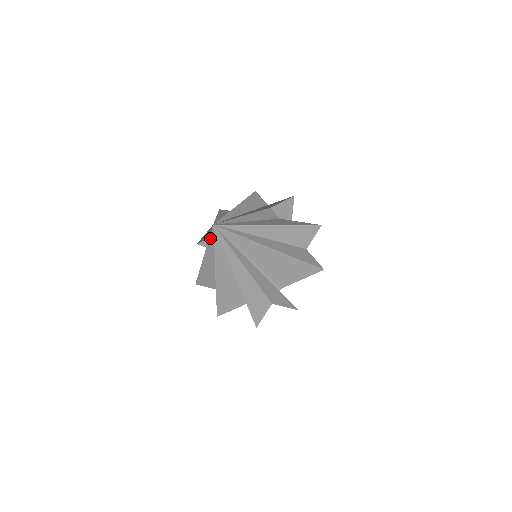
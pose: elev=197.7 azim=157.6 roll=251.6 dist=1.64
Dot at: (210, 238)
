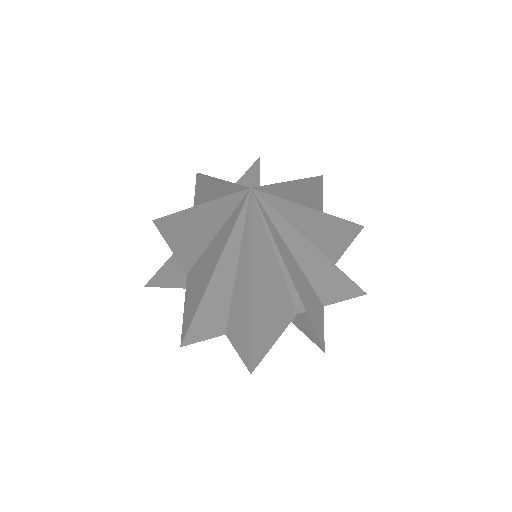
Dot at: (235, 225)
